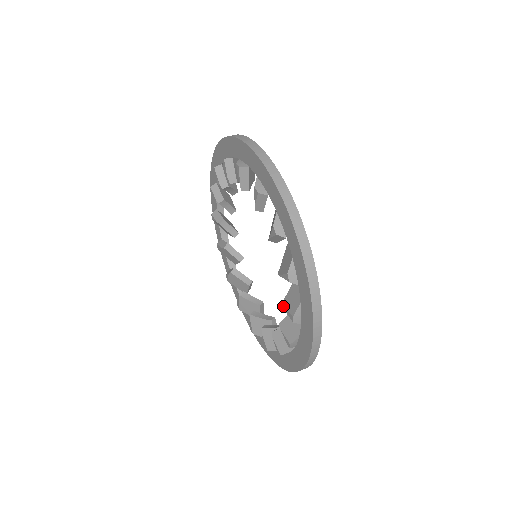
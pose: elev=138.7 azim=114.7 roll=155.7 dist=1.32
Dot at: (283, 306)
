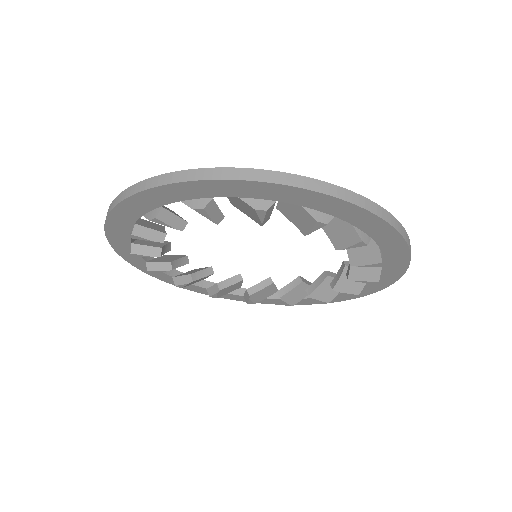
Dot at: (306, 234)
